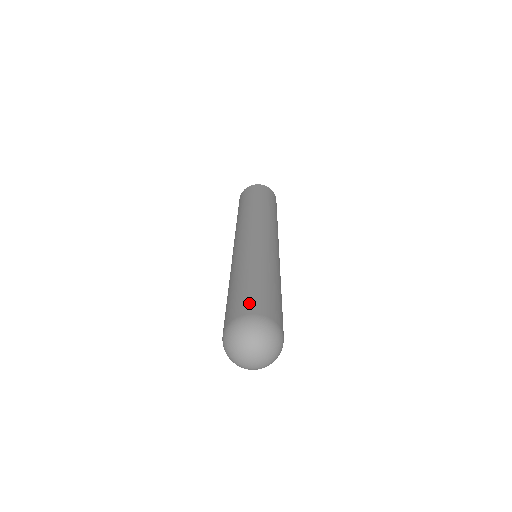
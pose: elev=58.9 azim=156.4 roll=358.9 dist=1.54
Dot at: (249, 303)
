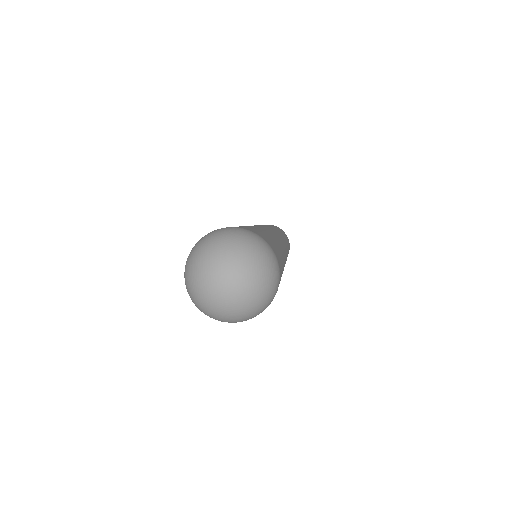
Dot at: (272, 244)
